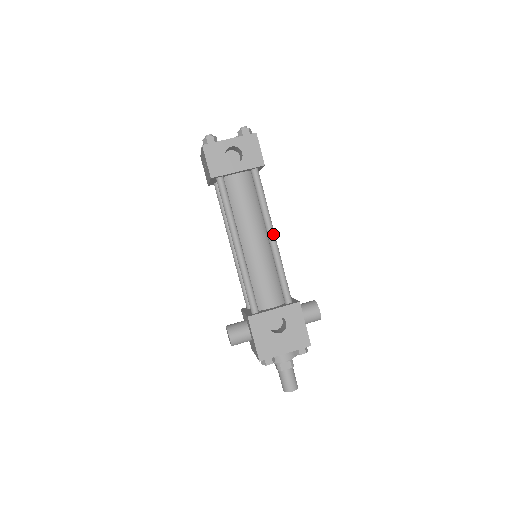
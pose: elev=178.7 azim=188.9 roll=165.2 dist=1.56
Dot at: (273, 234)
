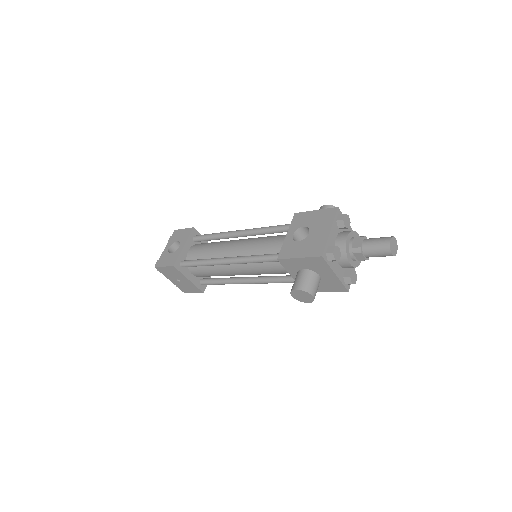
Dot at: (238, 231)
